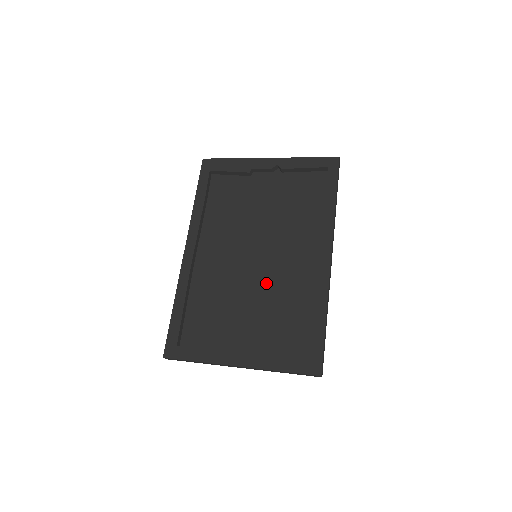
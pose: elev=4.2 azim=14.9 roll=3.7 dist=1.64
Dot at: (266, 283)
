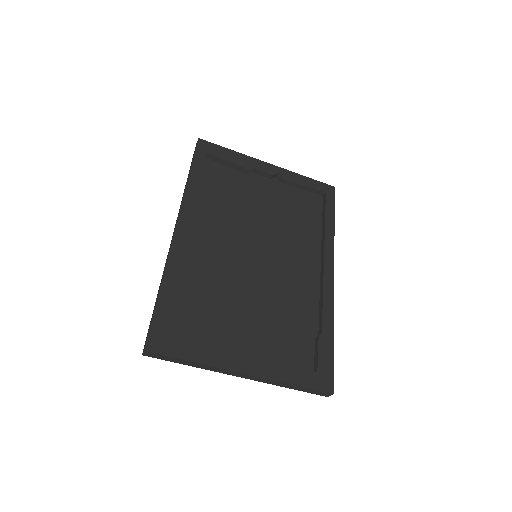
Dot at: (268, 287)
